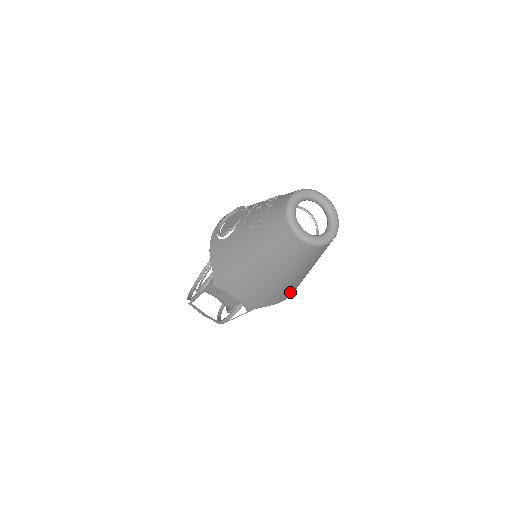
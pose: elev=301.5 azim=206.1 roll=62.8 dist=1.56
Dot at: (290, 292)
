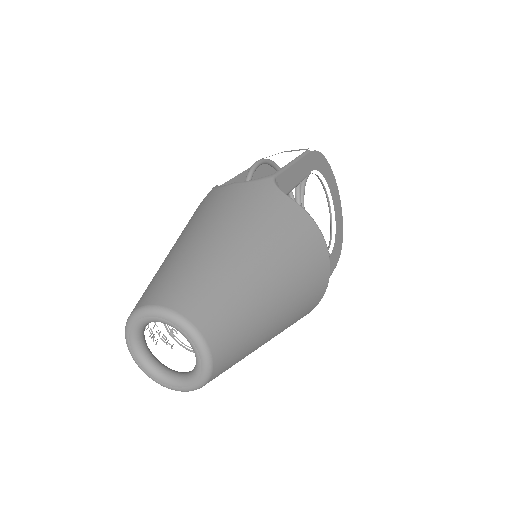
Dot at: (312, 298)
